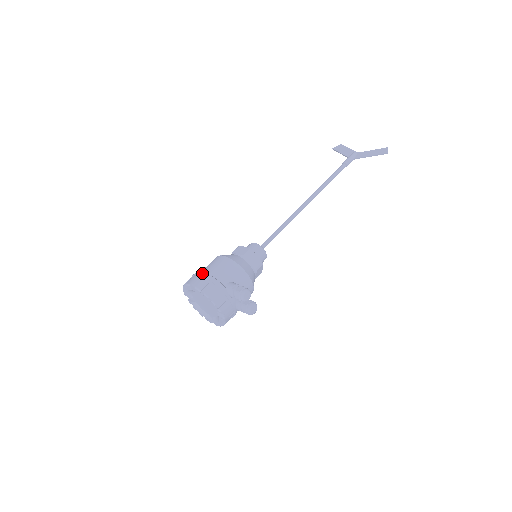
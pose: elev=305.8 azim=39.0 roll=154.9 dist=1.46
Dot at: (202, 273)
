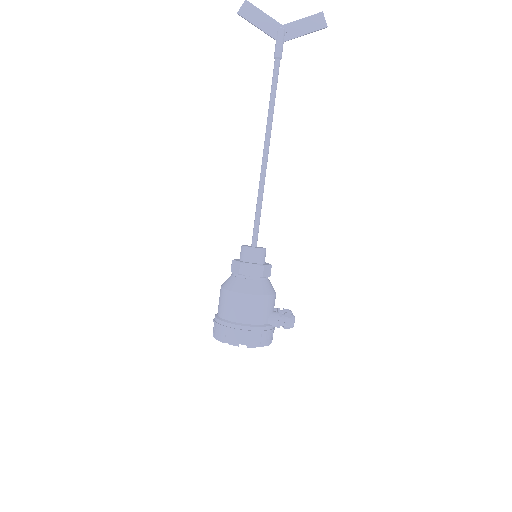
Dot at: (242, 328)
